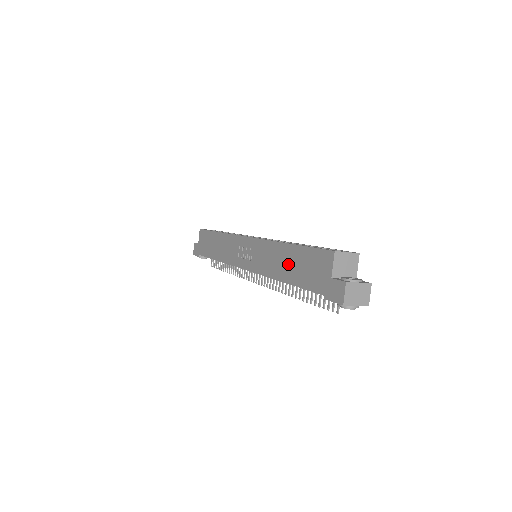
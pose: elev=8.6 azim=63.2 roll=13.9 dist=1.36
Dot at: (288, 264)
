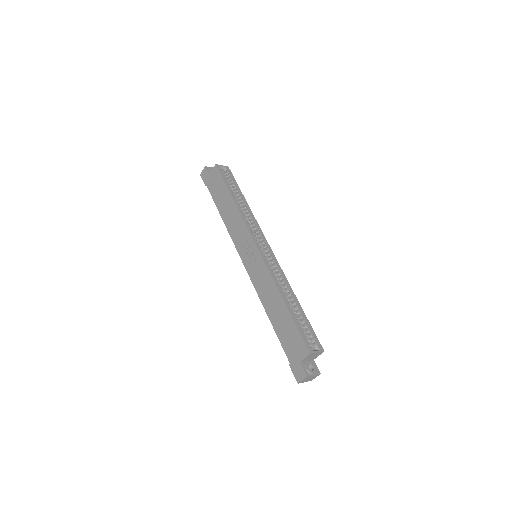
Dot at: (277, 313)
